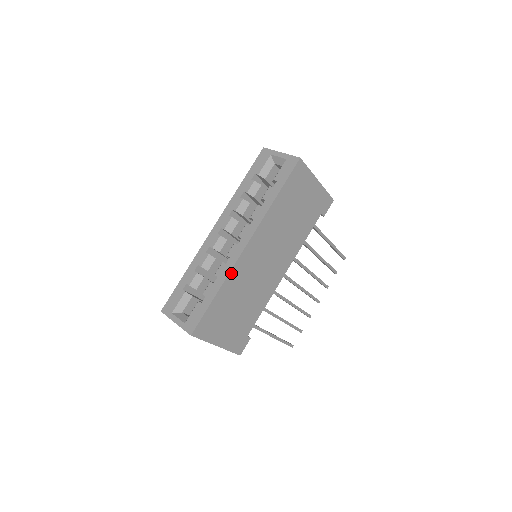
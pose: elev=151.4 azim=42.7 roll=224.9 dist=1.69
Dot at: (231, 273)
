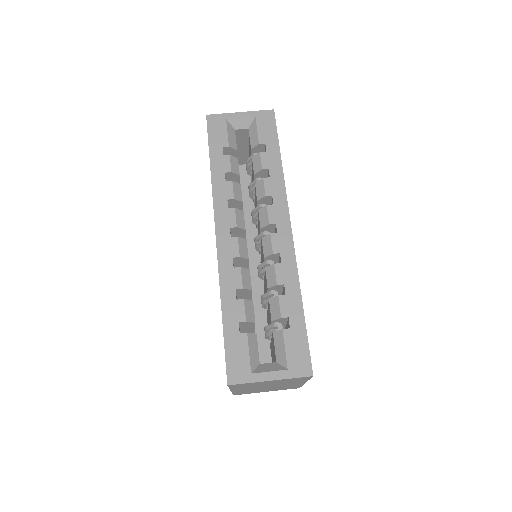
Dot at: (296, 270)
